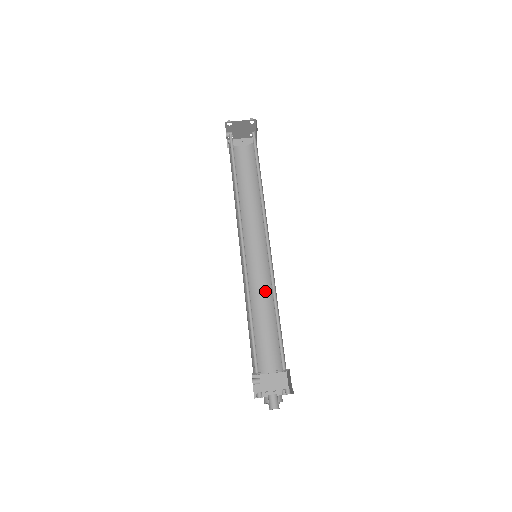
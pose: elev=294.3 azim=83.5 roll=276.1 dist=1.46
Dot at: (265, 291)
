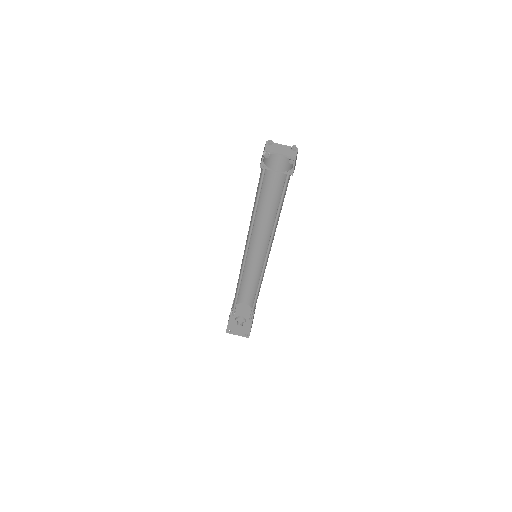
Dot at: (258, 267)
